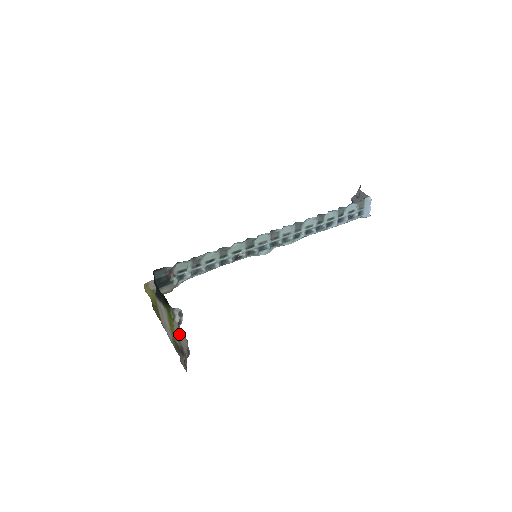
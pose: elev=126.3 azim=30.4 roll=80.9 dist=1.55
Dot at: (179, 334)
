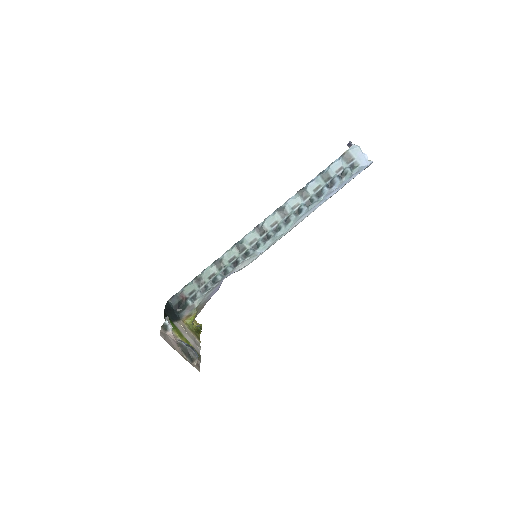
Dot at: (167, 335)
